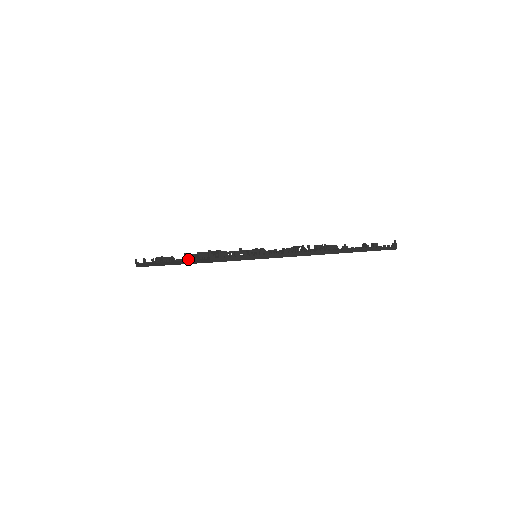
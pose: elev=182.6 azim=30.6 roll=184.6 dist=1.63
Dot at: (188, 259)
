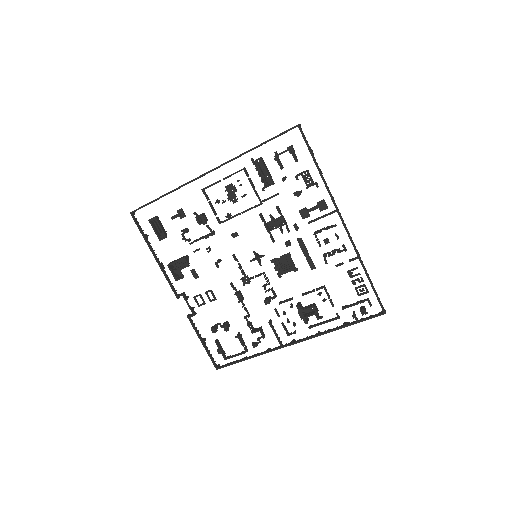
Dot at: (260, 144)
